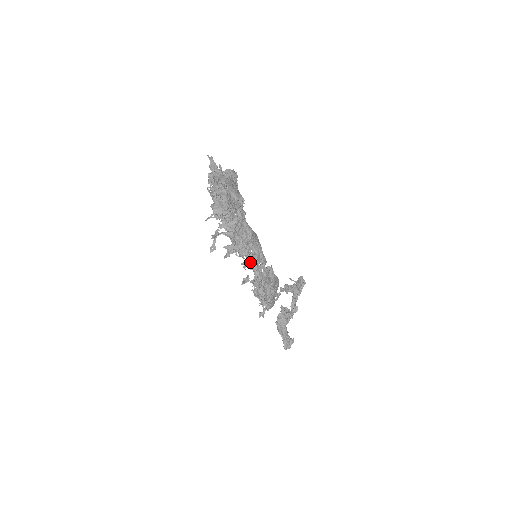
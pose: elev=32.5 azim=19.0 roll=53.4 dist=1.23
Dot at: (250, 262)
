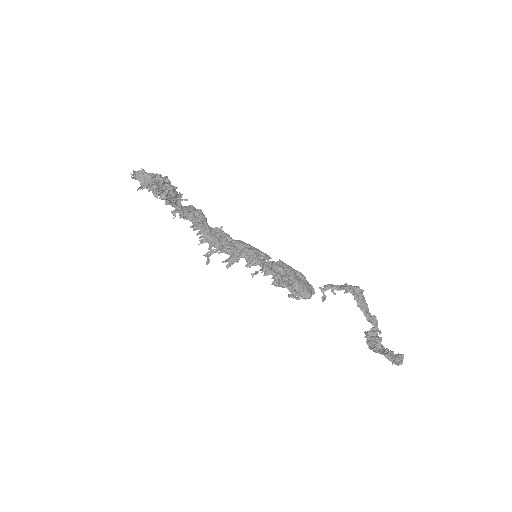
Dot at: (250, 260)
